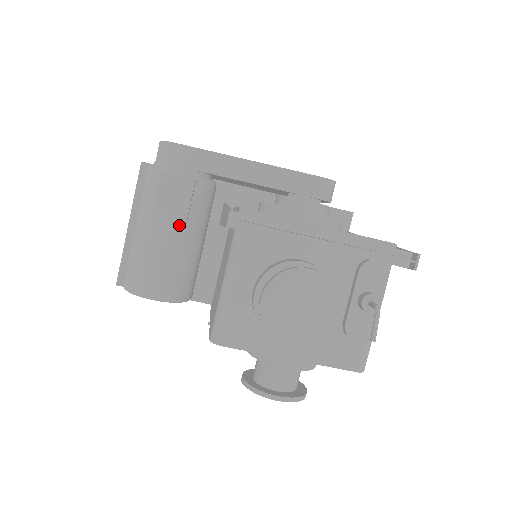
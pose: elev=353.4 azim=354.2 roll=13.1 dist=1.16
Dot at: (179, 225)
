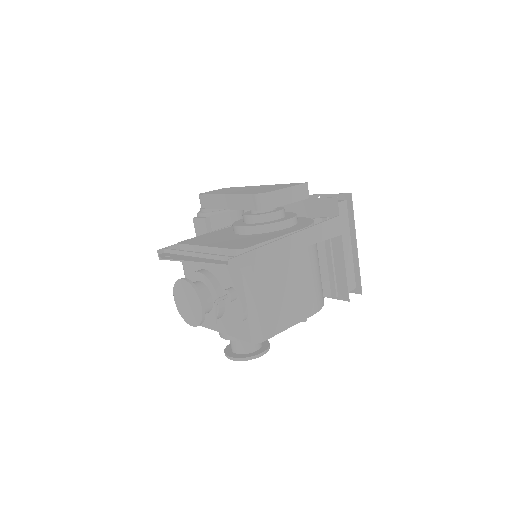
Dot at: occluded
